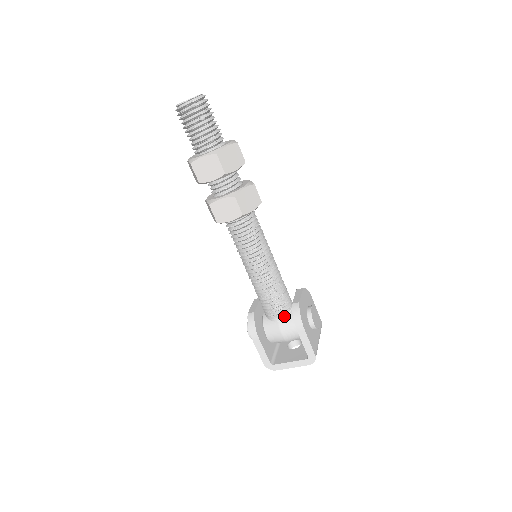
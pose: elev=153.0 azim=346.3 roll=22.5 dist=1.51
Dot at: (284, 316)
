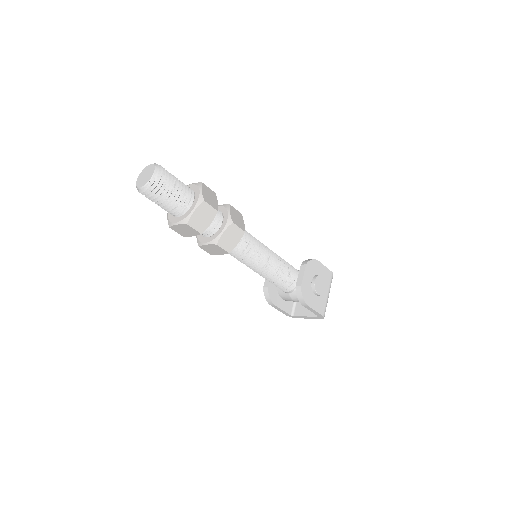
Dot at: (292, 290)
